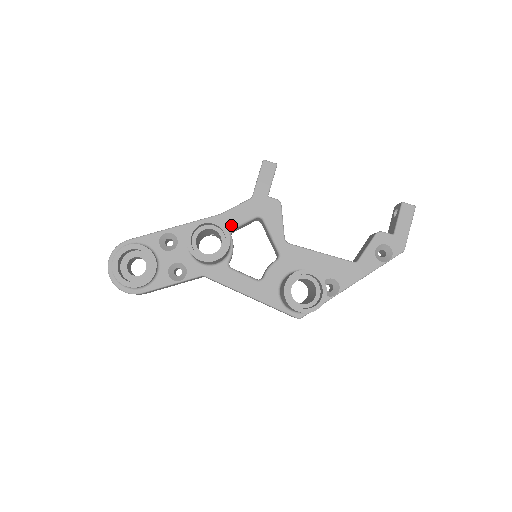
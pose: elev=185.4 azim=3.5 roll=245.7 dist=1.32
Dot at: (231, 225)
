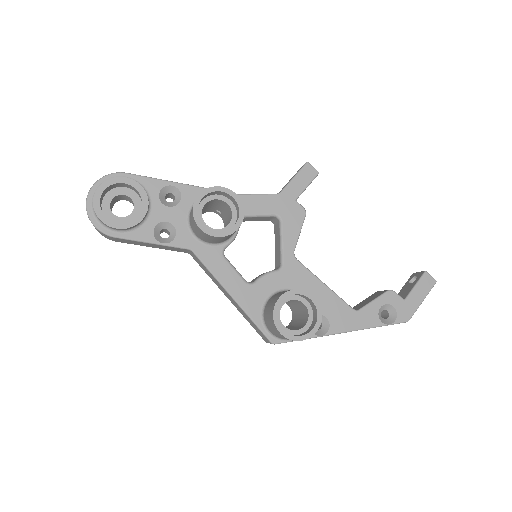
Dot at: (245, 211)
